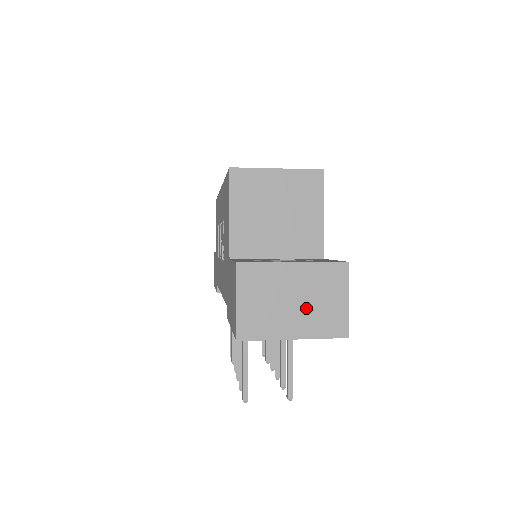
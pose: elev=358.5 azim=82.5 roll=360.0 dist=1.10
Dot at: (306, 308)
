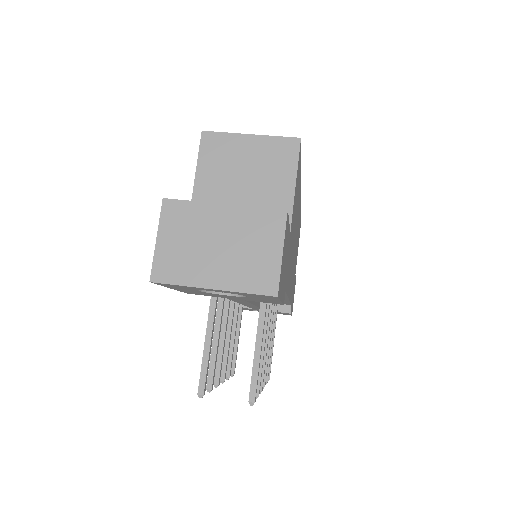
Dot at: (231, 256)
